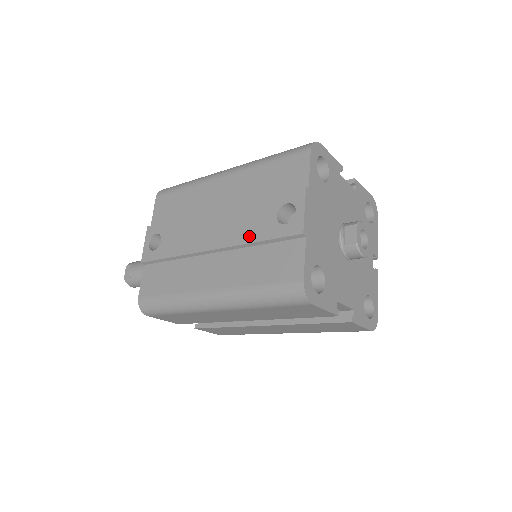
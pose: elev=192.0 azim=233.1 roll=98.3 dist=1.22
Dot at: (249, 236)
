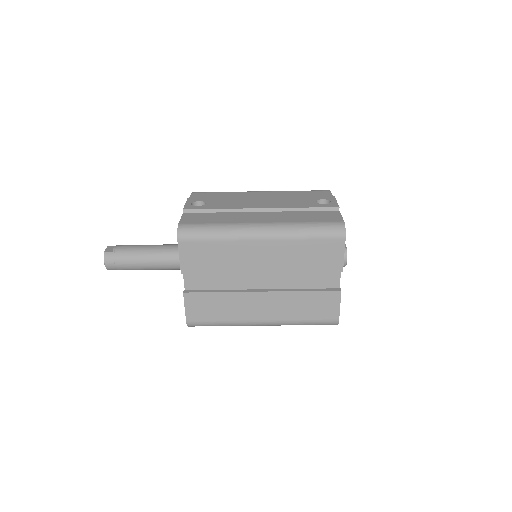
Dot at: (296, 206)
